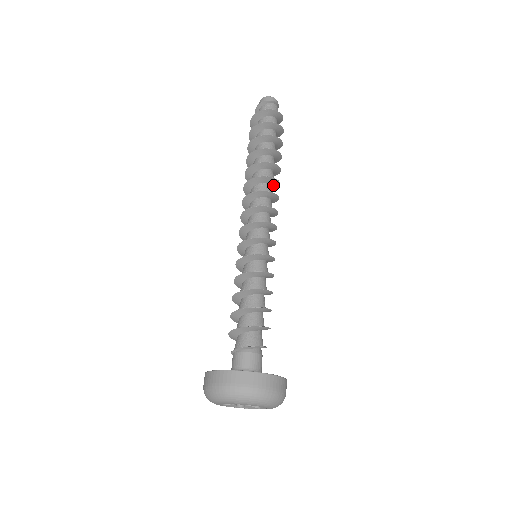
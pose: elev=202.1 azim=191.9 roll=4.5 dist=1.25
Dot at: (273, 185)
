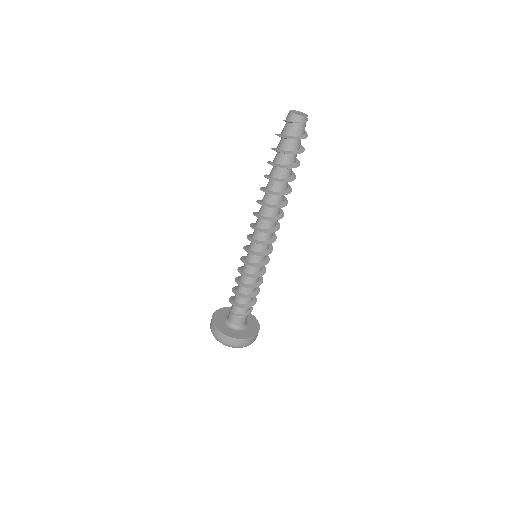
Dot at: (281, 204)
